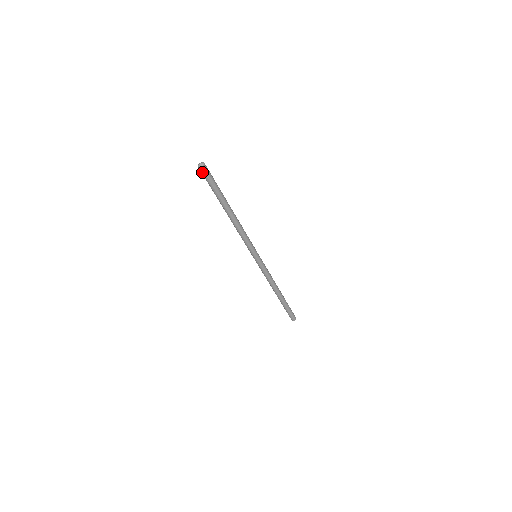
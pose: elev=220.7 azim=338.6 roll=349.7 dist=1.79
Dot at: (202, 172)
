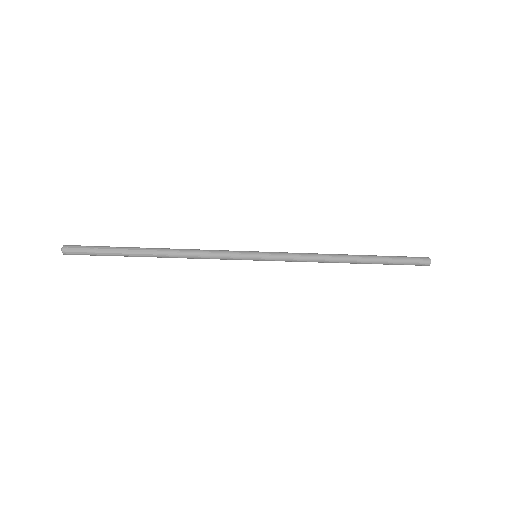
Dot at: (73, 253)
